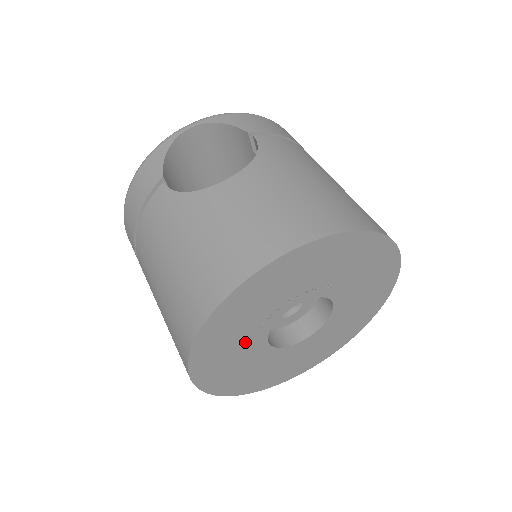
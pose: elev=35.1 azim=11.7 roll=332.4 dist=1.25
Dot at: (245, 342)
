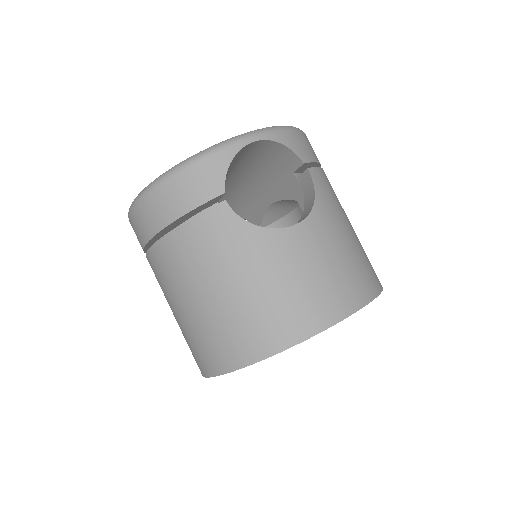
Dot at: occluded
